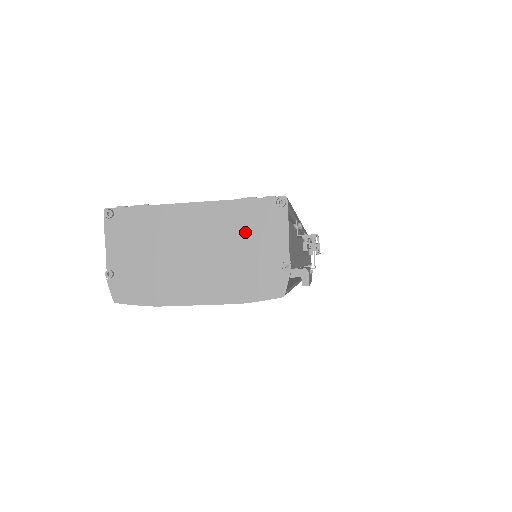
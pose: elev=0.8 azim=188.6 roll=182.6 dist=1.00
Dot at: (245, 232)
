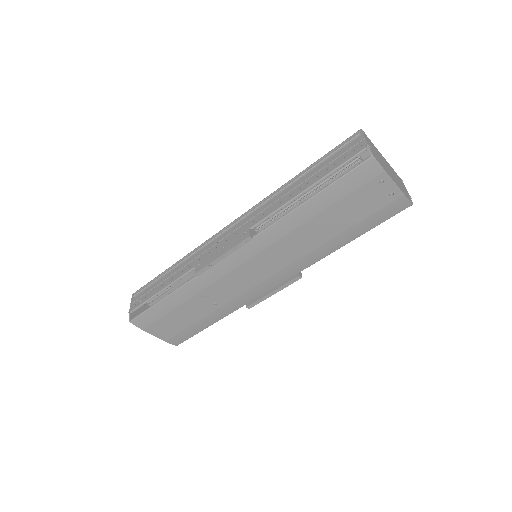
Dot at: (398, 178)
